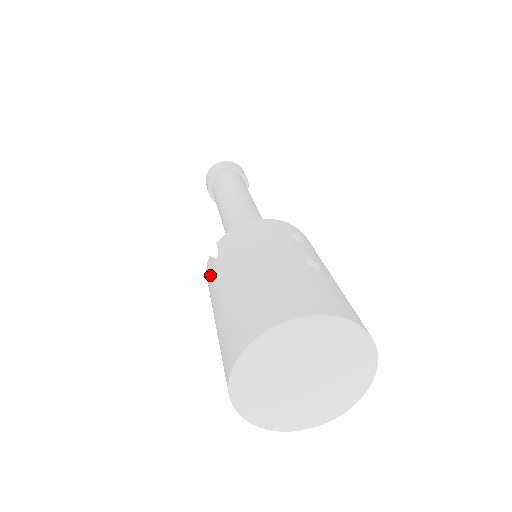
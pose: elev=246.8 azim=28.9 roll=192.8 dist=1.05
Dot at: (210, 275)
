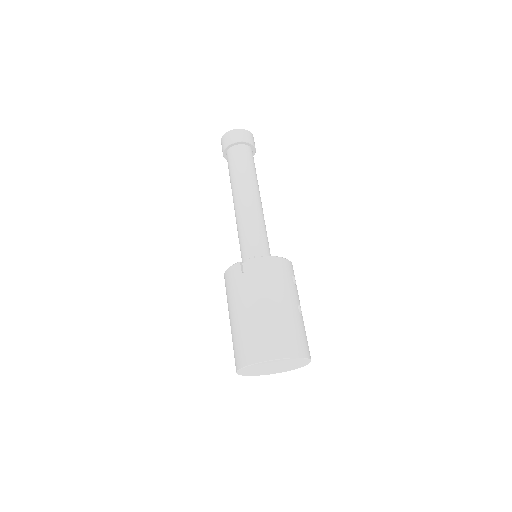
Dot at: (239, 279)
